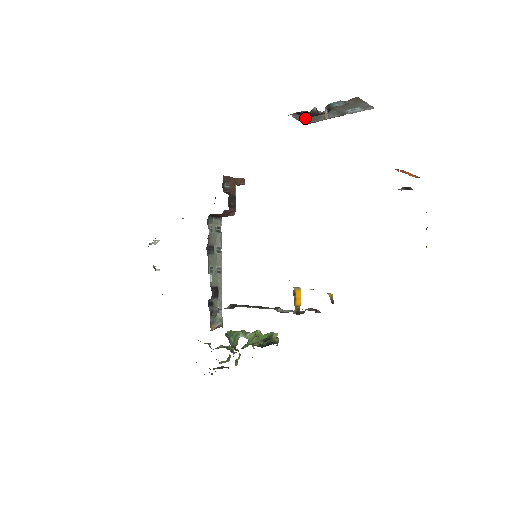
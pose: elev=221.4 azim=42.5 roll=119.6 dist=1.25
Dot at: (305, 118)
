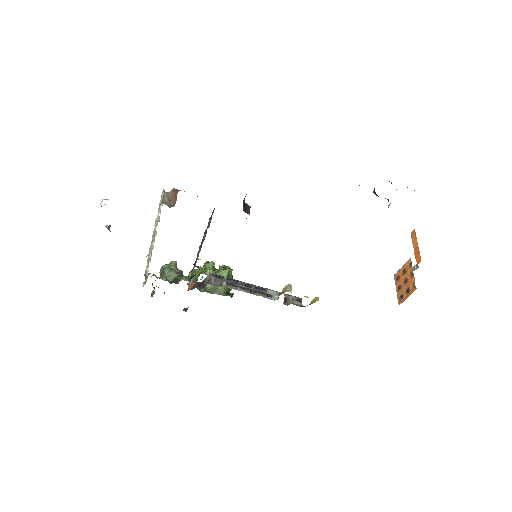
Dot at: occluded
